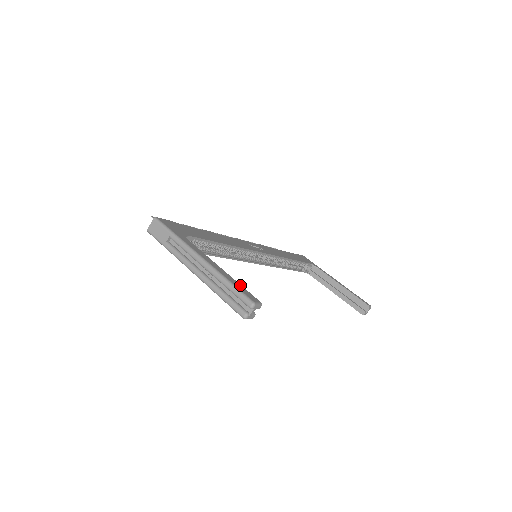
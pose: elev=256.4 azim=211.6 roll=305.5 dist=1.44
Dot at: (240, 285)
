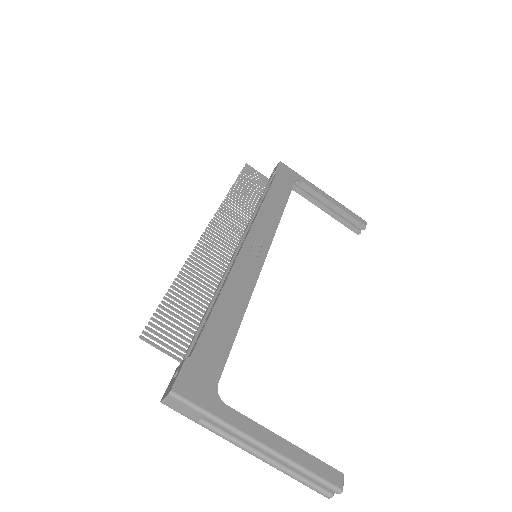
Dot at: (315, 459)
